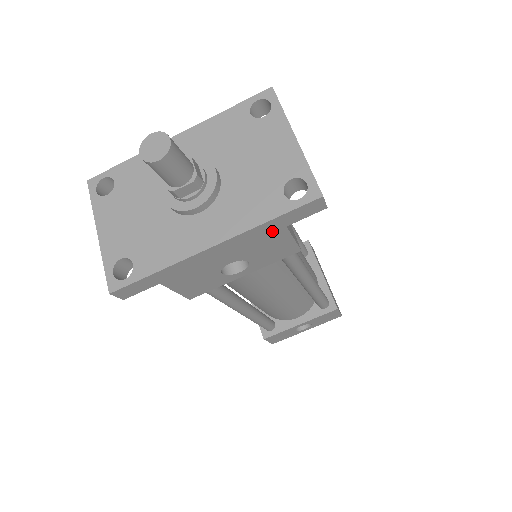
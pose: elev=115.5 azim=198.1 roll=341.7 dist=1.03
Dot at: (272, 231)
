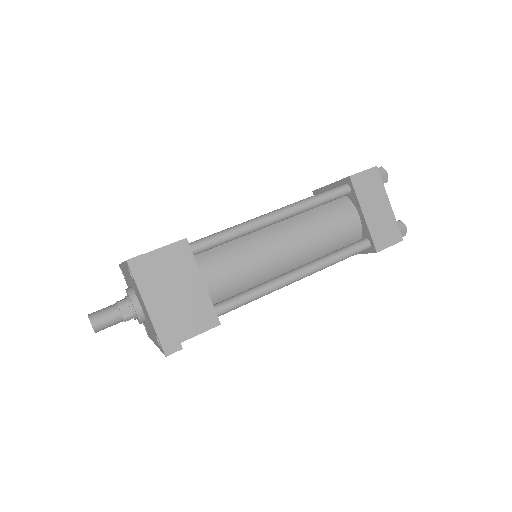
Dot at: occluded
